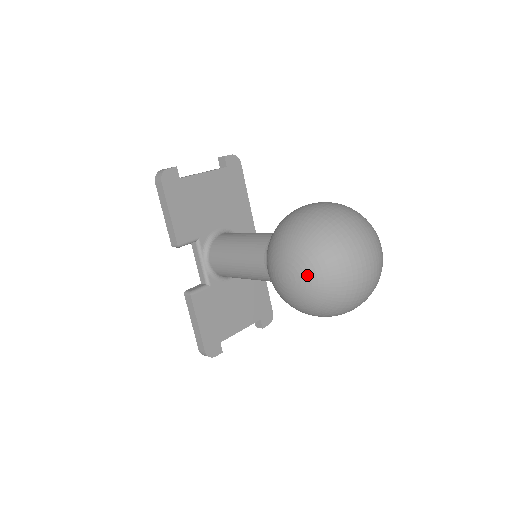
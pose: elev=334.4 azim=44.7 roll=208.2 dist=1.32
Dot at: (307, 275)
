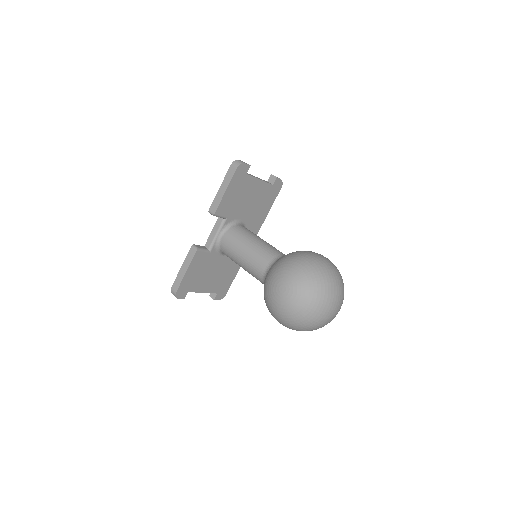
Dot at: (298, 296)
